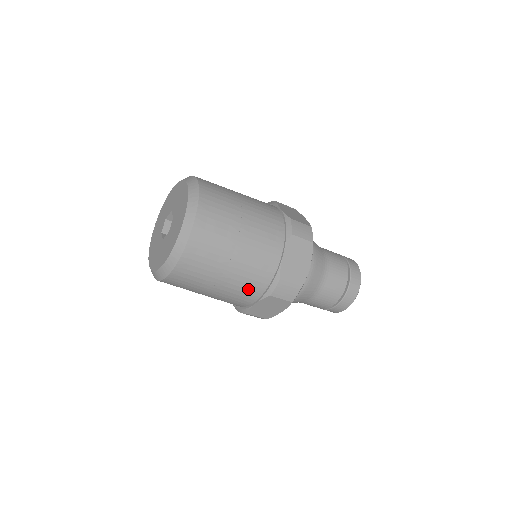
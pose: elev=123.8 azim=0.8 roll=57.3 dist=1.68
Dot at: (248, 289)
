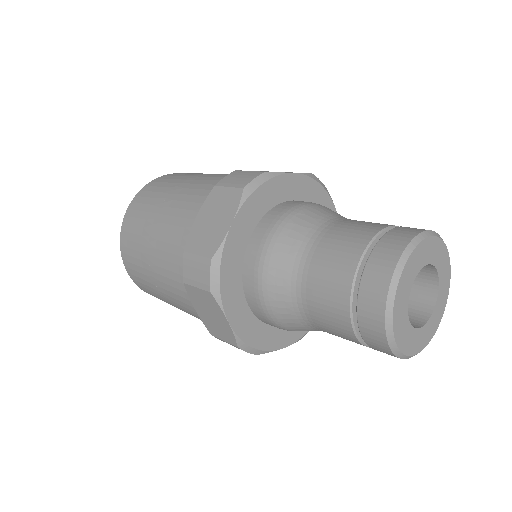
Dot at: (175, 280)
